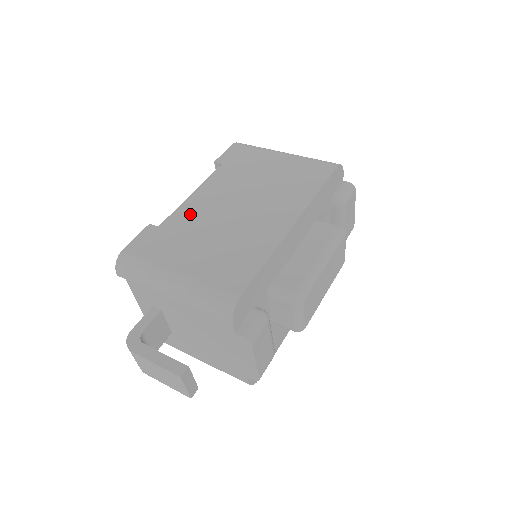
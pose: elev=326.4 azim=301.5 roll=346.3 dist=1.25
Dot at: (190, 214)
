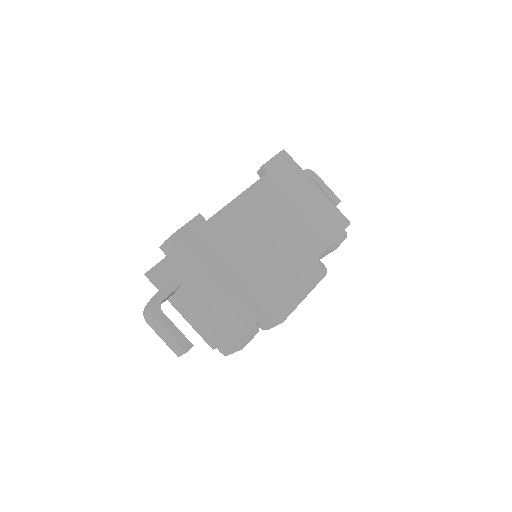
Dot at: (234, 220)
